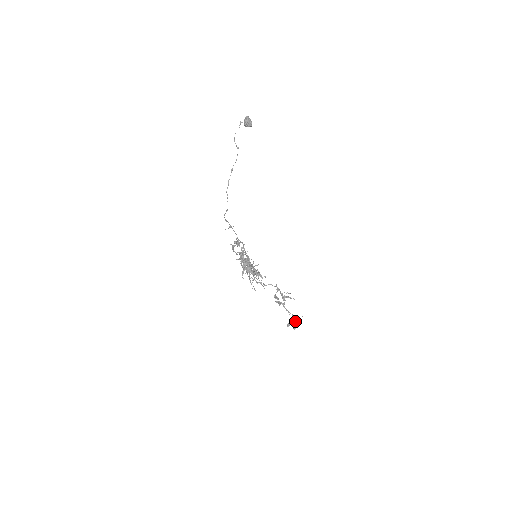
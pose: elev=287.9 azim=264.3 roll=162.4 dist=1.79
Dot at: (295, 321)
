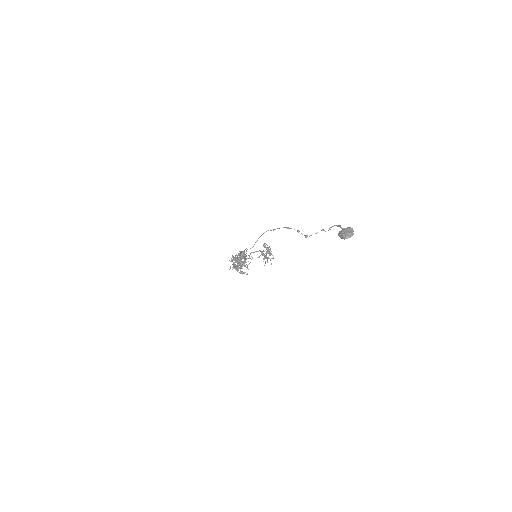
Dot at: (269, 254)
